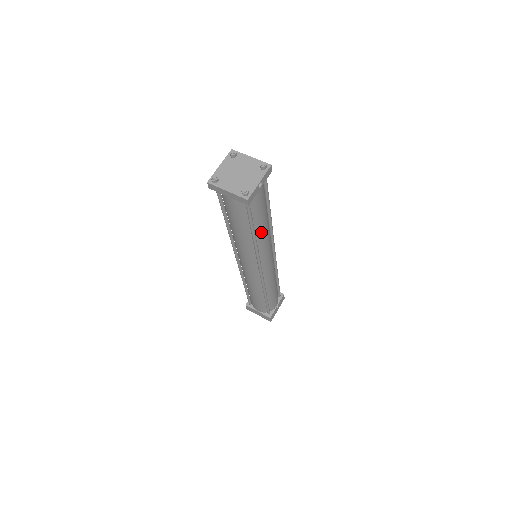
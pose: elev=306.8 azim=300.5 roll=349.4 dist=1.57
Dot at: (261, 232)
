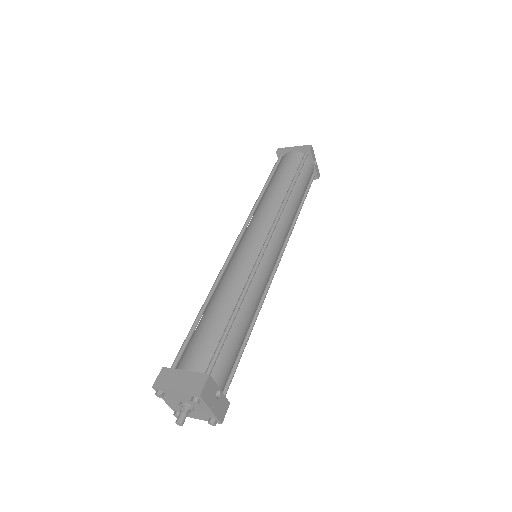
Dot at: (295, 198)
